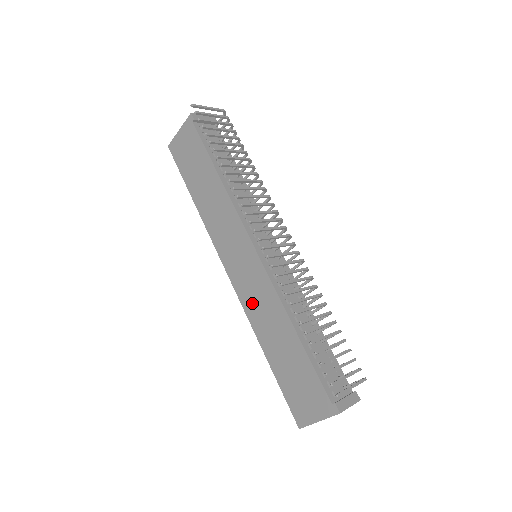
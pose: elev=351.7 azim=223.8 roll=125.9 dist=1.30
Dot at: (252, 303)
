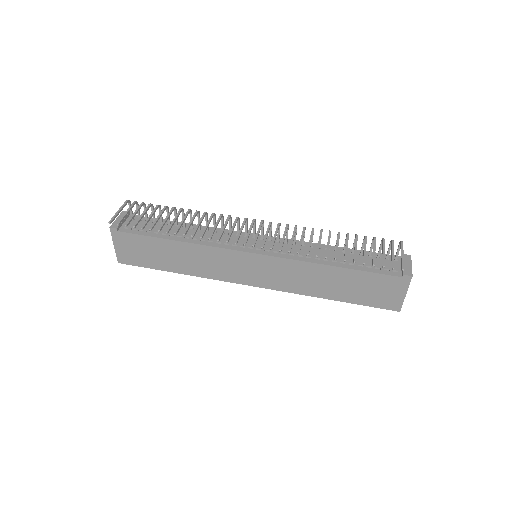
Dot at: (289, 283)
